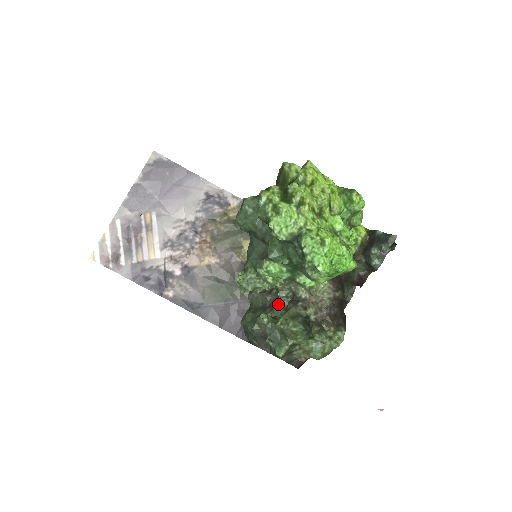
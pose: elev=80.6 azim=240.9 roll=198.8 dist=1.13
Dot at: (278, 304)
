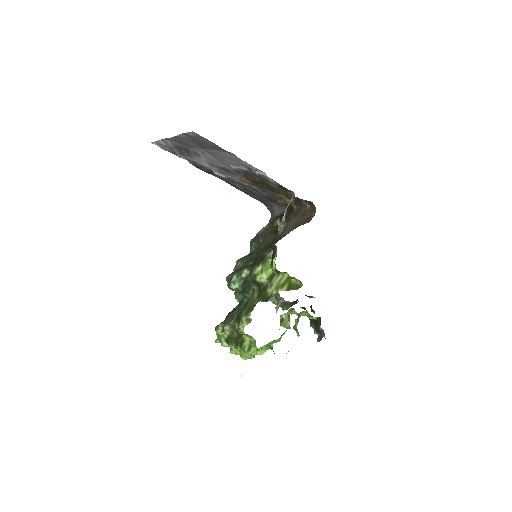
Dot at: occluded
